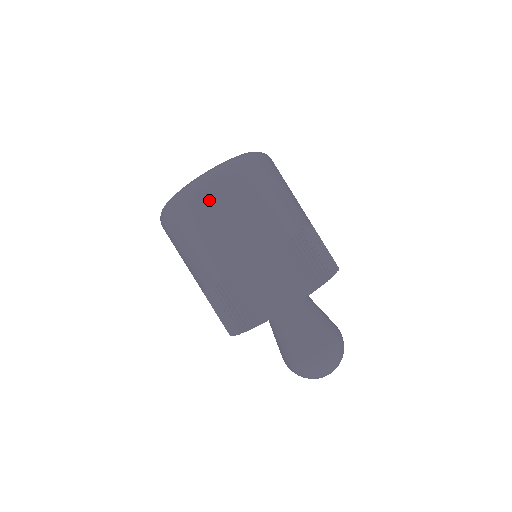
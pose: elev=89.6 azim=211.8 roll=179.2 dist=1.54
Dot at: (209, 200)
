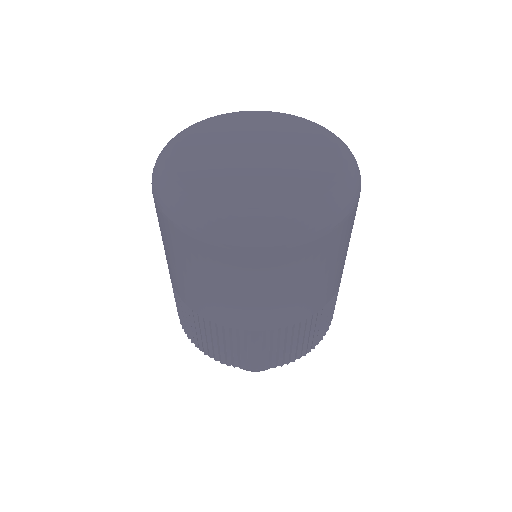
Dot at: (282, 261)
